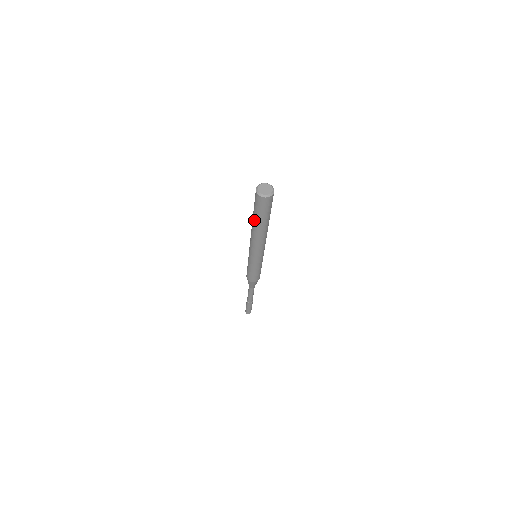
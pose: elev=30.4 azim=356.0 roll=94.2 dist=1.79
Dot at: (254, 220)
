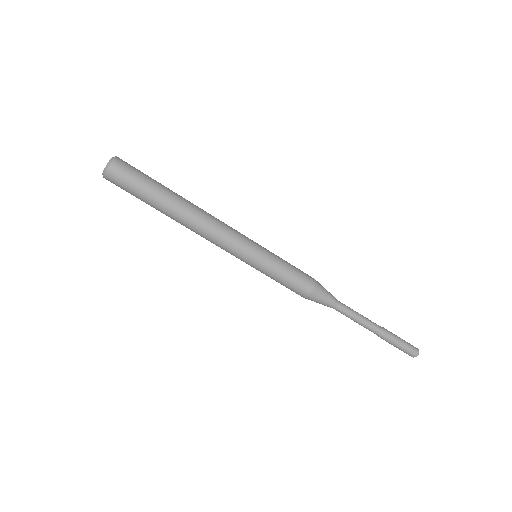
Dot at: (158, 210)
